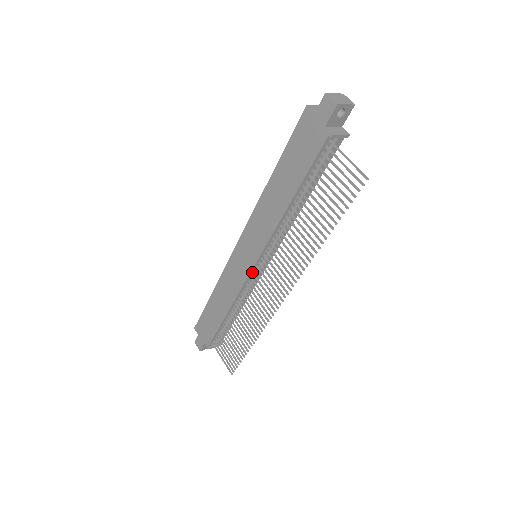
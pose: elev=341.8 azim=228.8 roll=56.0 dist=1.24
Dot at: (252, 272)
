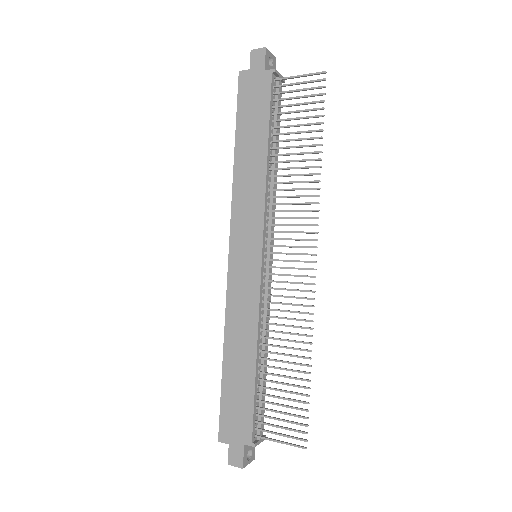
Dot at: (262, 270)
